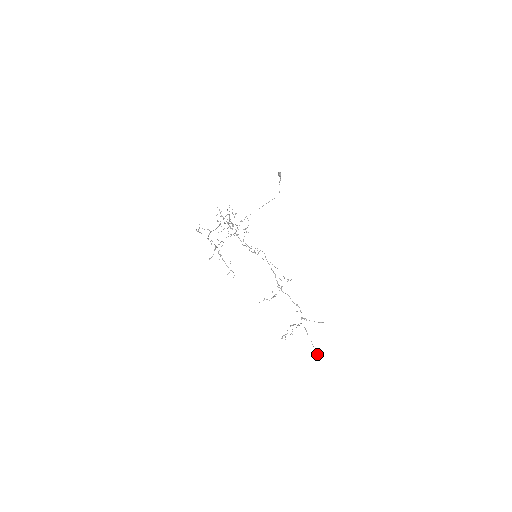
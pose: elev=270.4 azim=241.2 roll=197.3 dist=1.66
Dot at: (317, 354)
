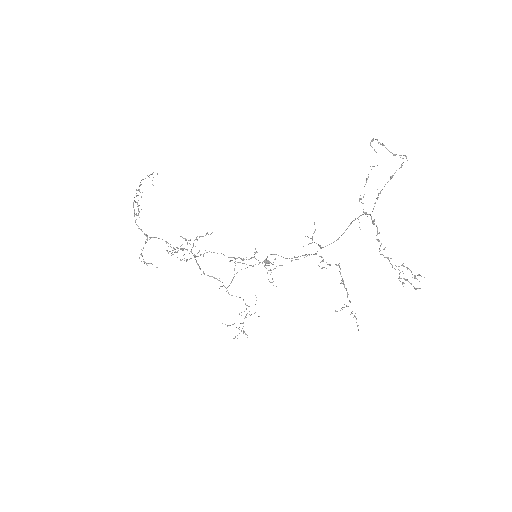
Dot at: occluded
